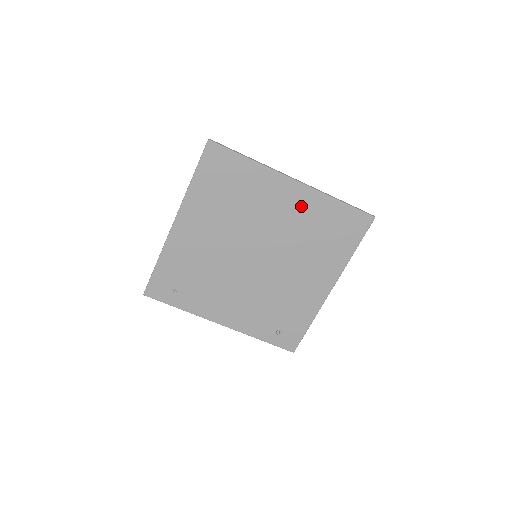
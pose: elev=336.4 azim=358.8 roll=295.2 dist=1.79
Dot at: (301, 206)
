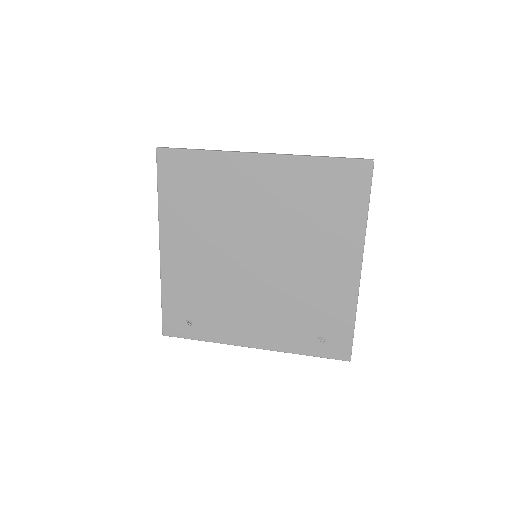
Dot at: (280, 180)
